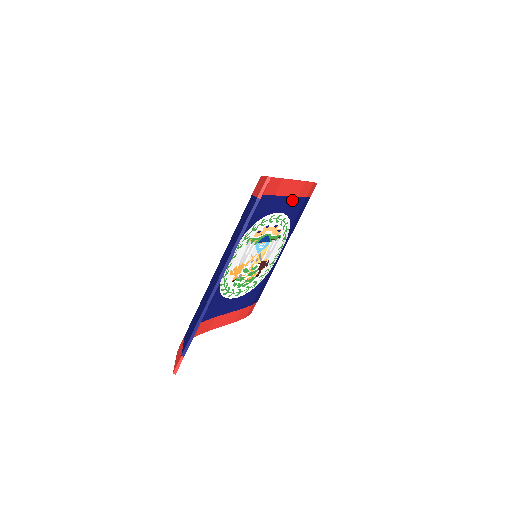
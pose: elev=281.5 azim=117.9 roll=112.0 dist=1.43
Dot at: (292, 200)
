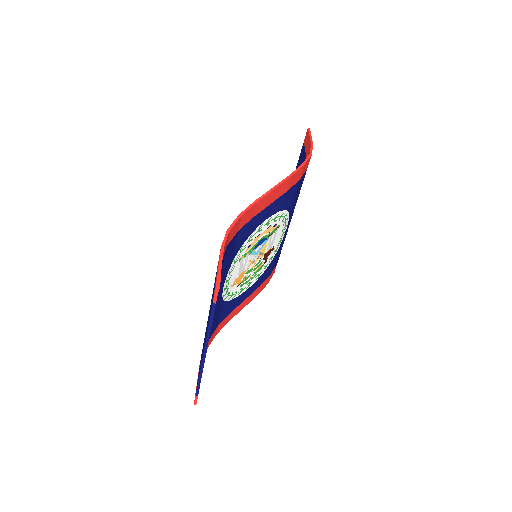
Dot at: (280, 199)
